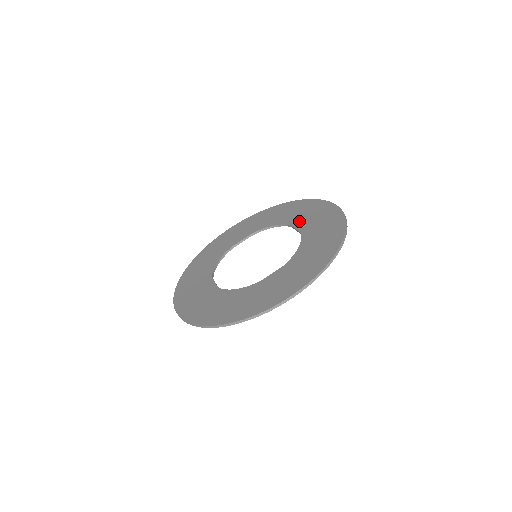
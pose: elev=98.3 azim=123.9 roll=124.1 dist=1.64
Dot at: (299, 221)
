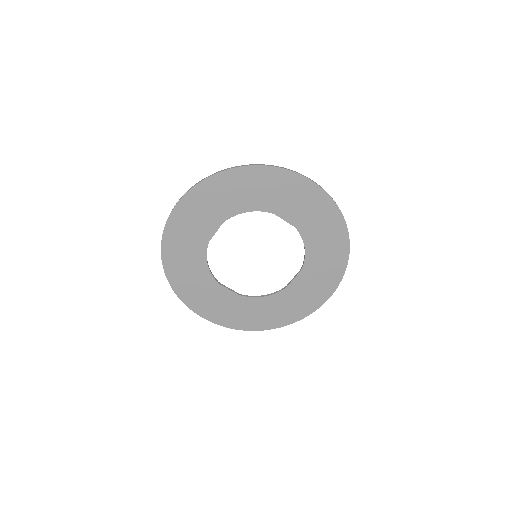
Dot at: (283, 210)
